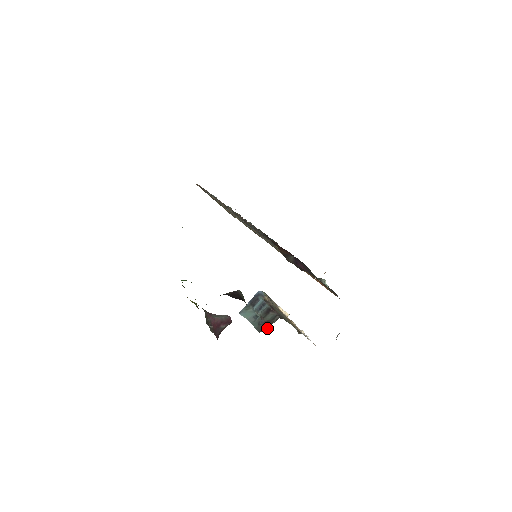
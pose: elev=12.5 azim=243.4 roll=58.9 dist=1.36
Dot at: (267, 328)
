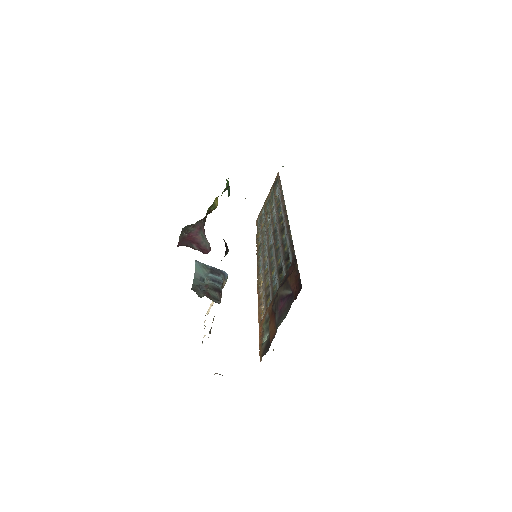
Dot at: (201, 296)
